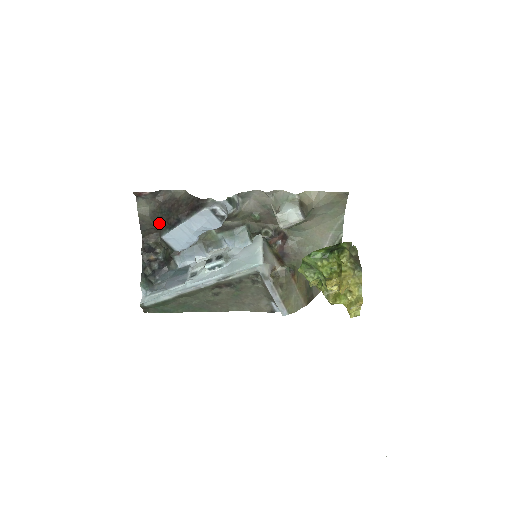
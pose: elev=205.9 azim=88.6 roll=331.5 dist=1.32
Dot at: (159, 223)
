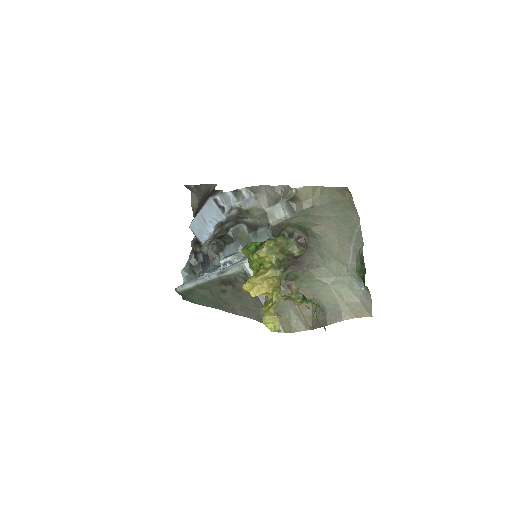
Dot at: occluded
